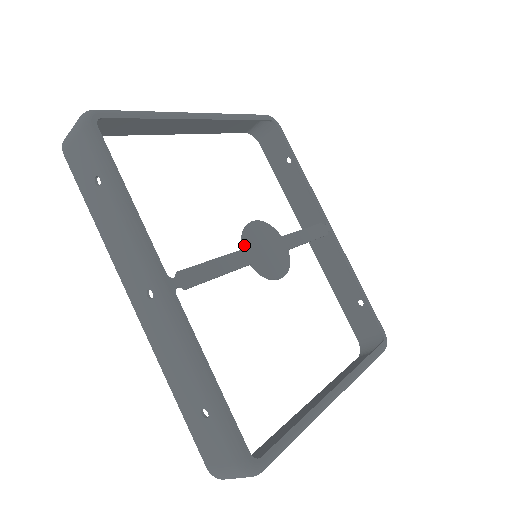
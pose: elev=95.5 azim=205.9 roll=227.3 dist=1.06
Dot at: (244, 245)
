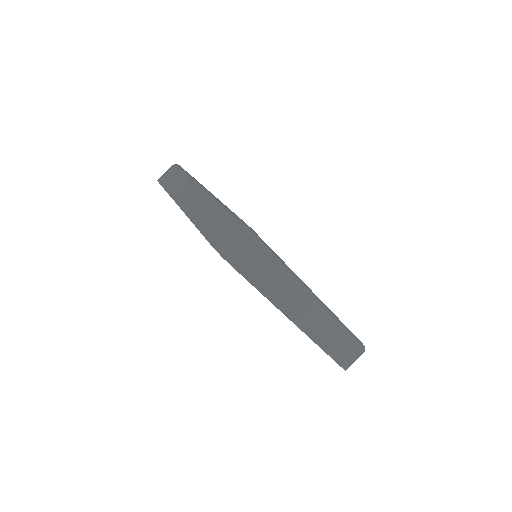
Dot at: occluded
